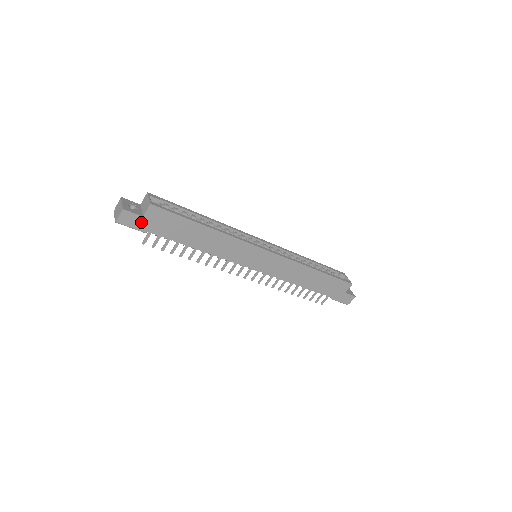
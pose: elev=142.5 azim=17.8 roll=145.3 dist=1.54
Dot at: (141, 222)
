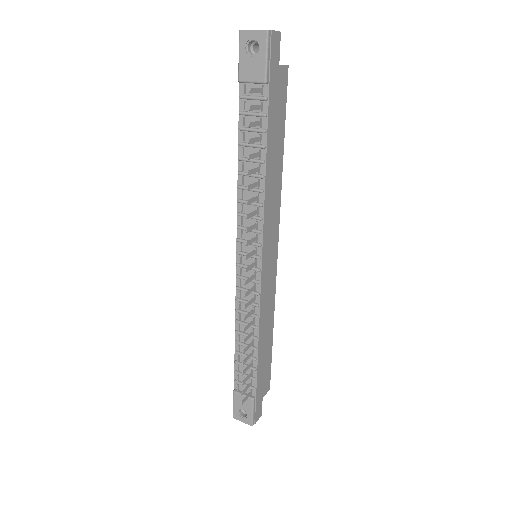
Dot at: (274, 67)
